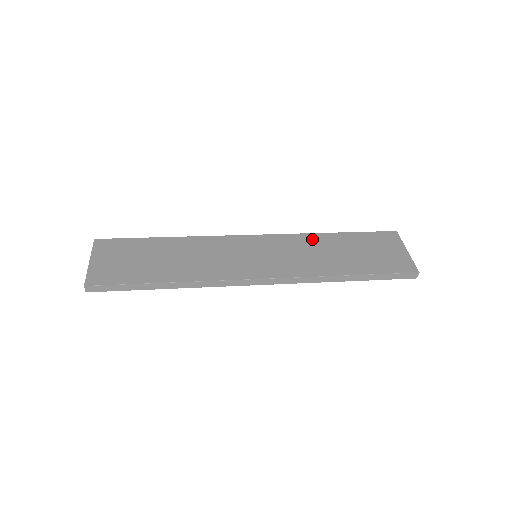
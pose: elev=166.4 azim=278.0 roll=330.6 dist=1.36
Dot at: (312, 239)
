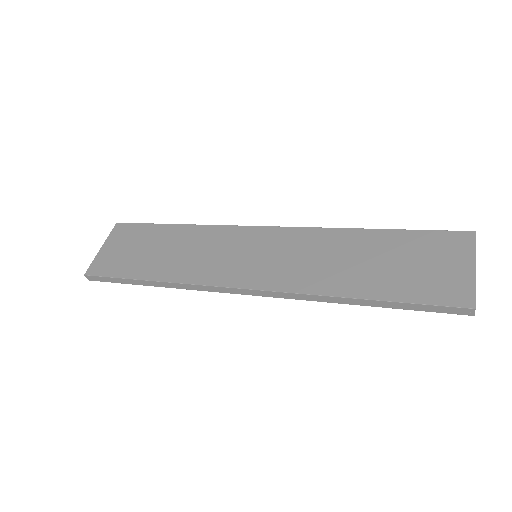
Dot at: (336, 237)
